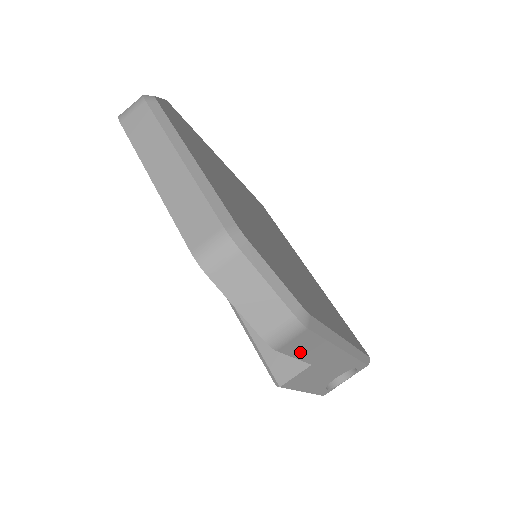
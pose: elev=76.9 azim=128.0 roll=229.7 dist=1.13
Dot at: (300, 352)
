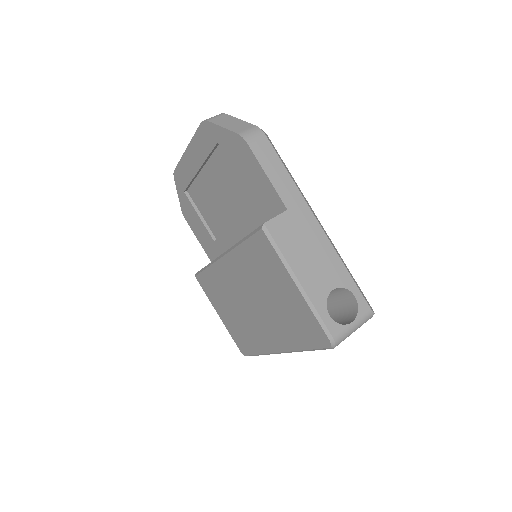
Dot at: (269, 170)
